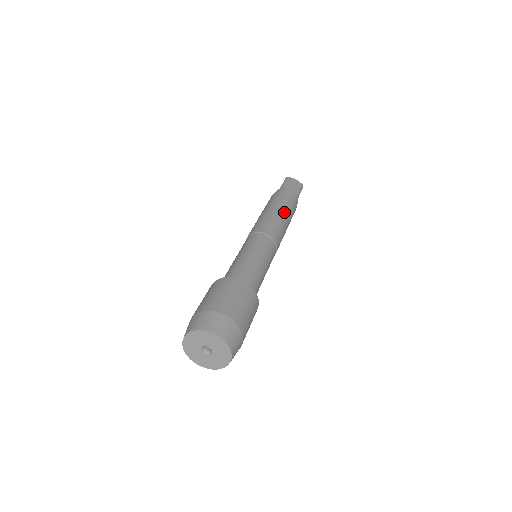
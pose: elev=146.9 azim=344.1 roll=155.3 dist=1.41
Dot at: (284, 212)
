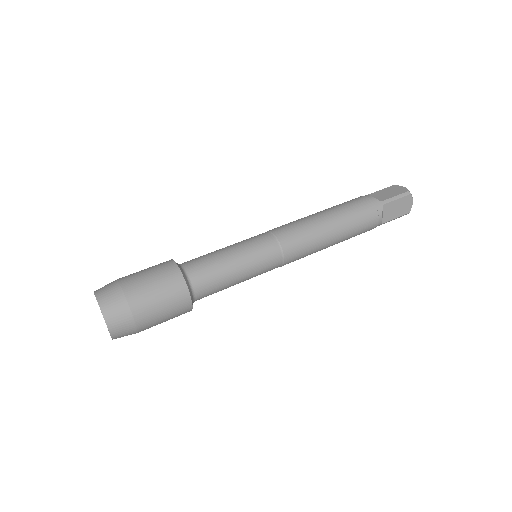
Dot at: (329, 214)
